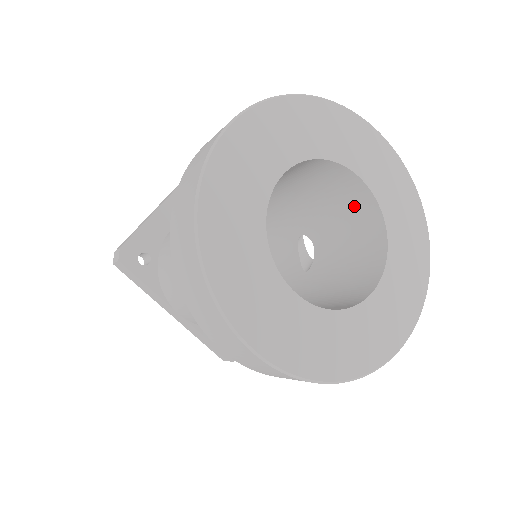
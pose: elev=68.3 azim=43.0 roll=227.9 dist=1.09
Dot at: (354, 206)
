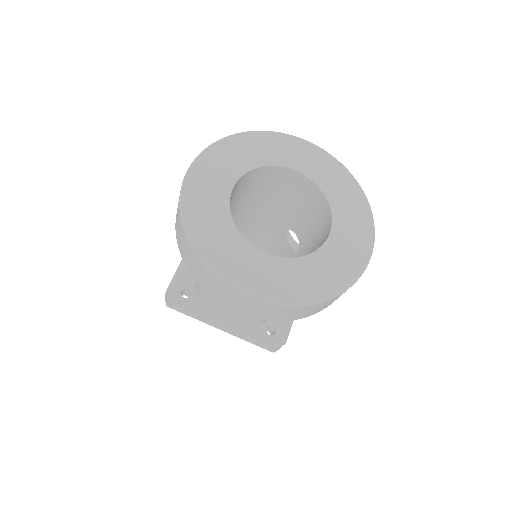
Dot at: (301, 191)
